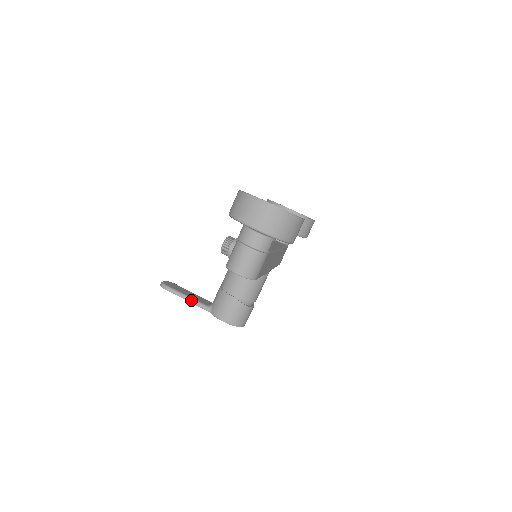
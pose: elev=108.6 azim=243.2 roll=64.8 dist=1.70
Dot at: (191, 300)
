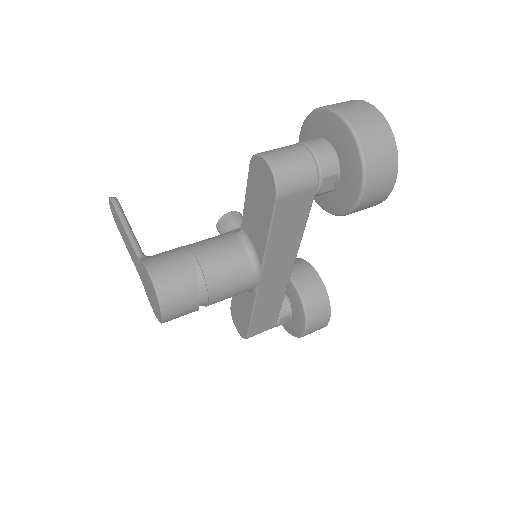
Dot at: (130, 231)
